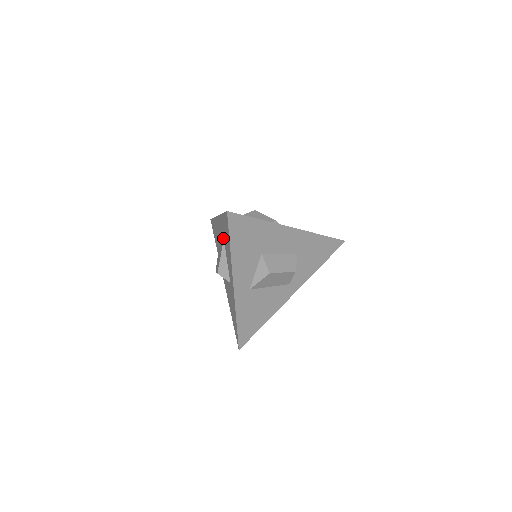
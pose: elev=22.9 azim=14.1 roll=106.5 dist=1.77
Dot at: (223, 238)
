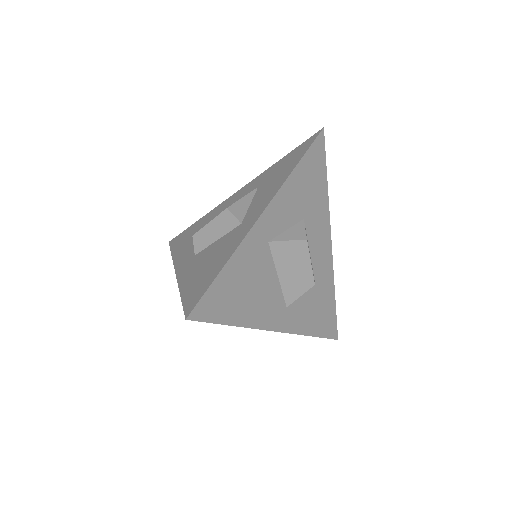
Dot at: (255, 188)
